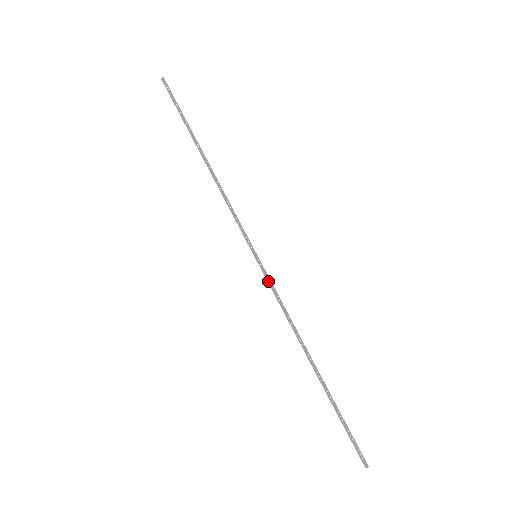
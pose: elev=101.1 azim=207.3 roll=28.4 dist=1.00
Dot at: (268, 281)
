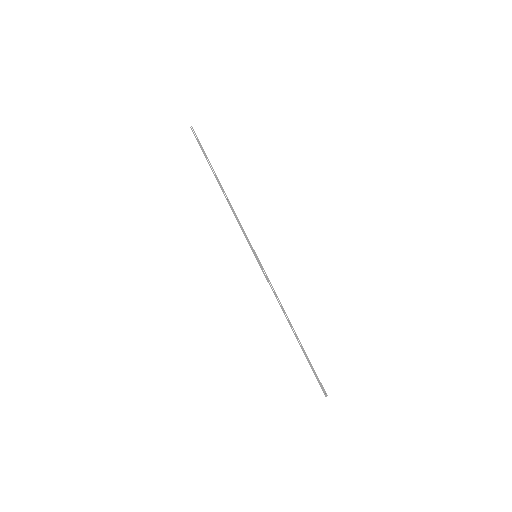
Dot at: (264, 273)
